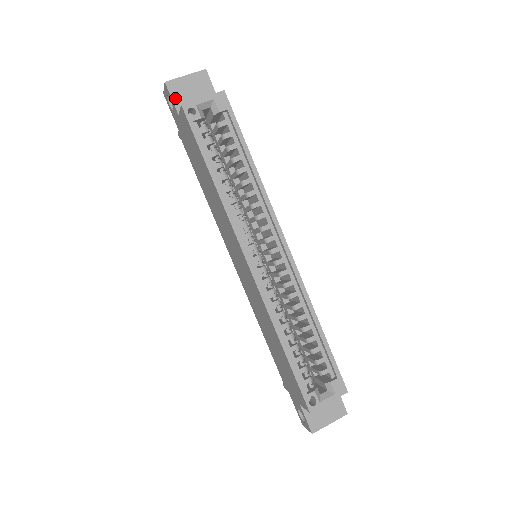
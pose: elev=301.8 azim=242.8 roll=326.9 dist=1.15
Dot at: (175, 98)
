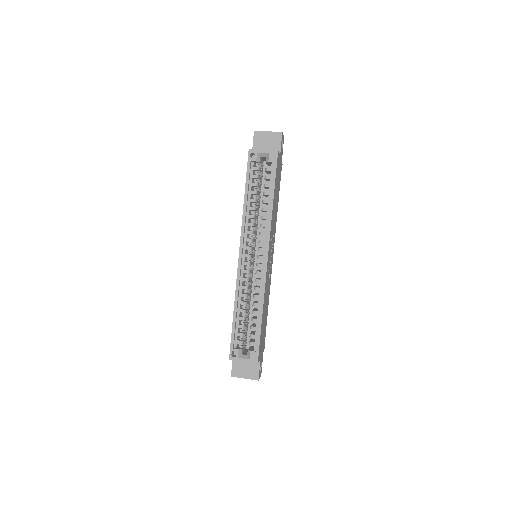
Dot at: (255, 142)
